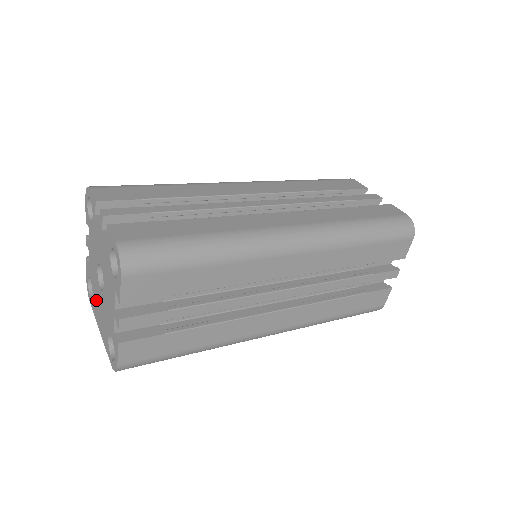
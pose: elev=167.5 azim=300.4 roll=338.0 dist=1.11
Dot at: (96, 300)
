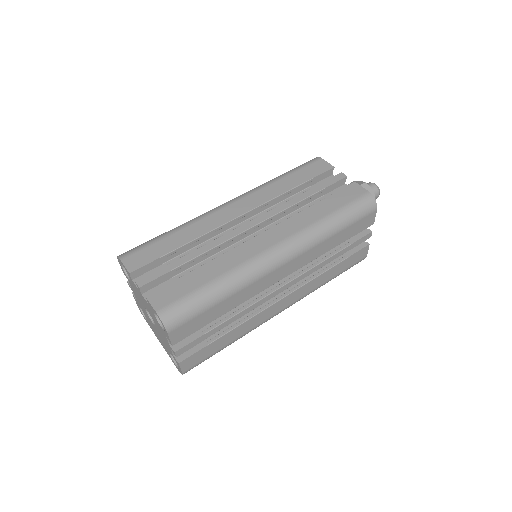
Dot at: (151, 325)
